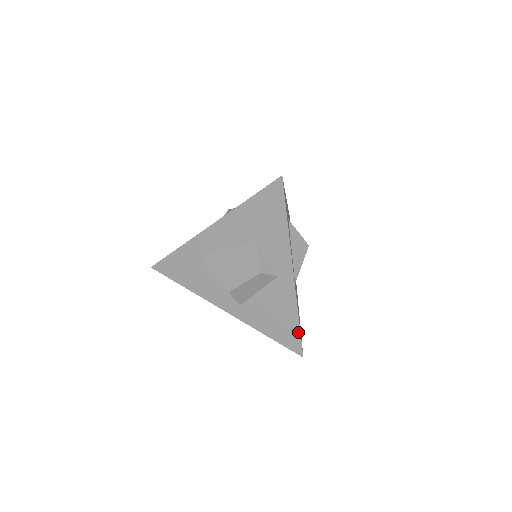
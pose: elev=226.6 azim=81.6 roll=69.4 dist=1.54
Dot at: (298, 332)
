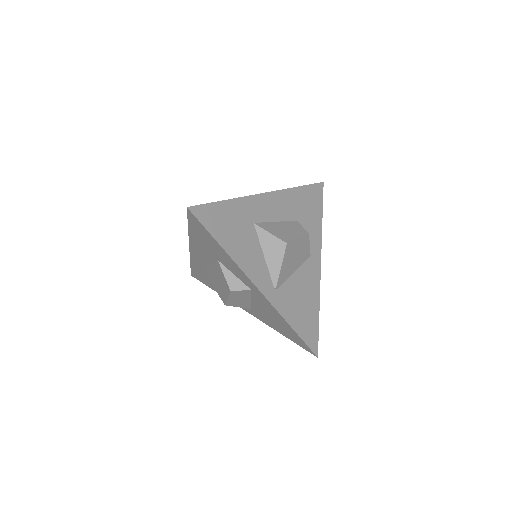
Dot at: (298, 336)
